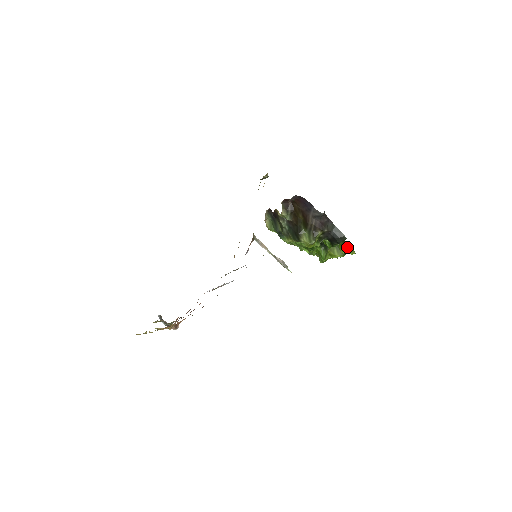
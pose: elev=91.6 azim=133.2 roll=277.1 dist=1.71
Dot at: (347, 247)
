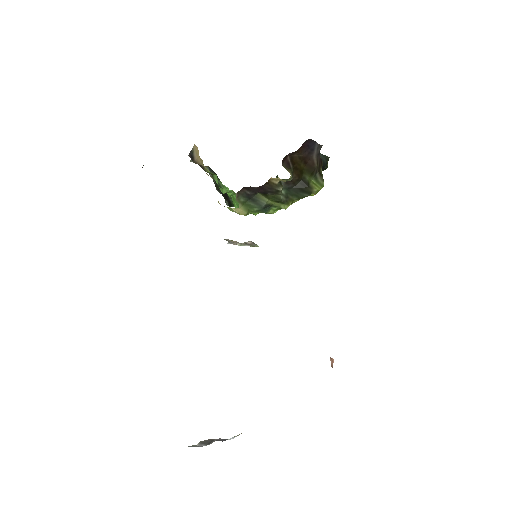
Dot at: occluded
